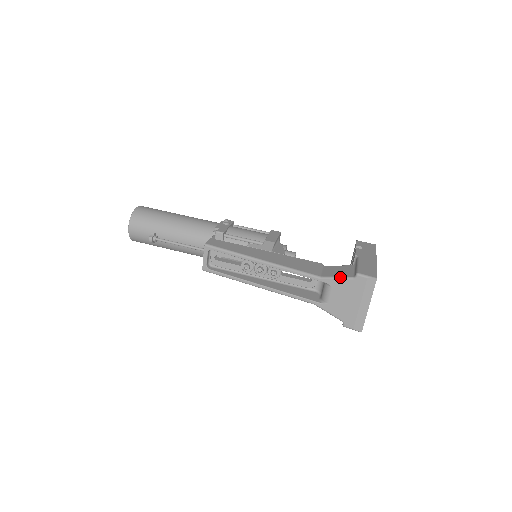
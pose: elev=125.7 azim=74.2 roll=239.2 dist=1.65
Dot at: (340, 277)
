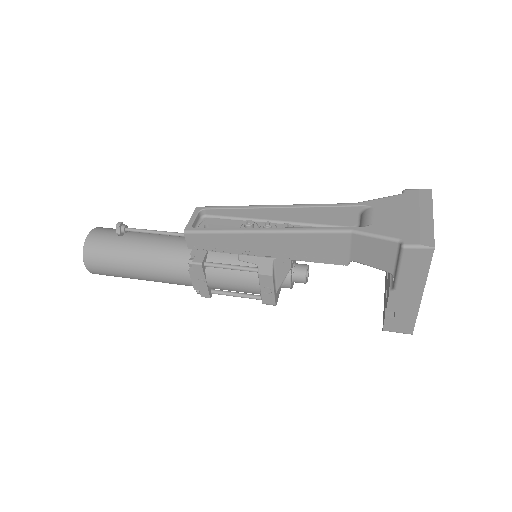
Dot at: occluded
